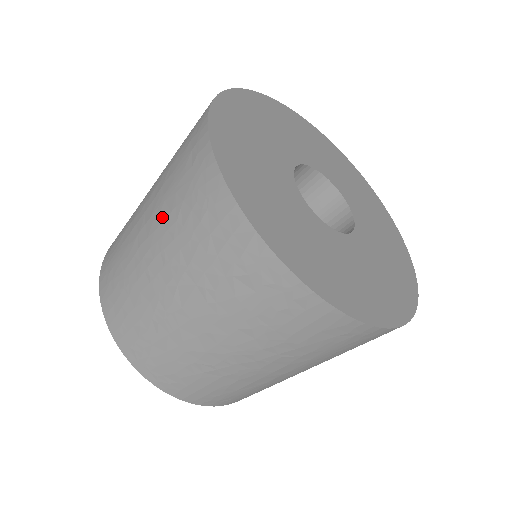
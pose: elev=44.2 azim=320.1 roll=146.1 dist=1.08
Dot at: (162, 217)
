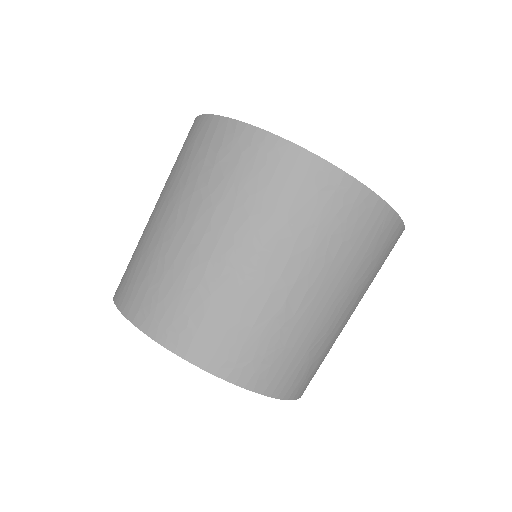
Dot at: (166, 184)
